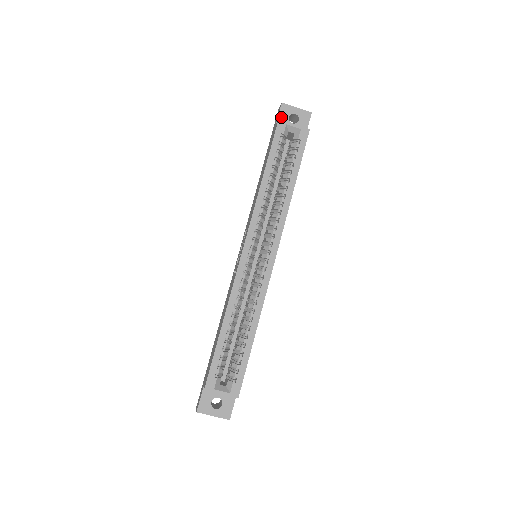
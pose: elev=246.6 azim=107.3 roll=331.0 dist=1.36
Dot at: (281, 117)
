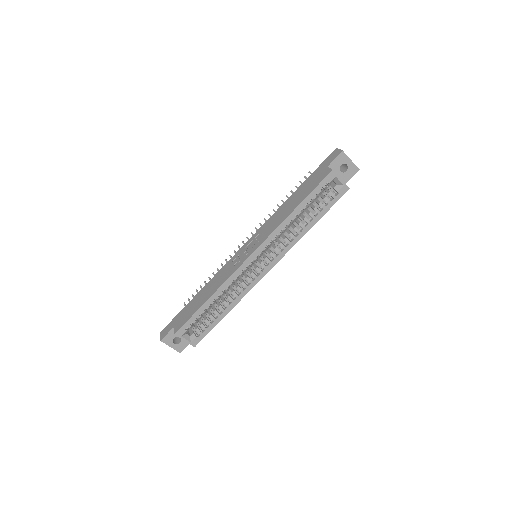
Dot at: (335, 162)
